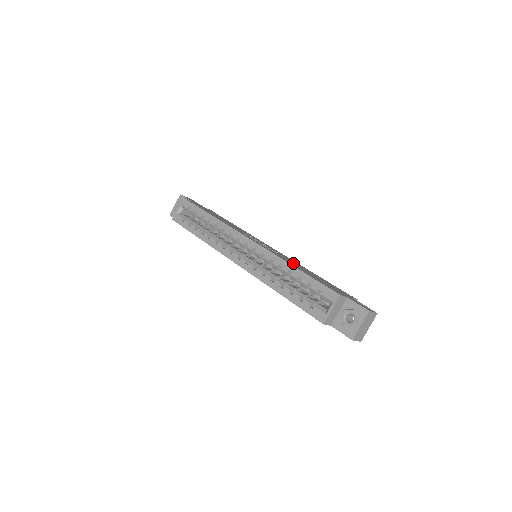
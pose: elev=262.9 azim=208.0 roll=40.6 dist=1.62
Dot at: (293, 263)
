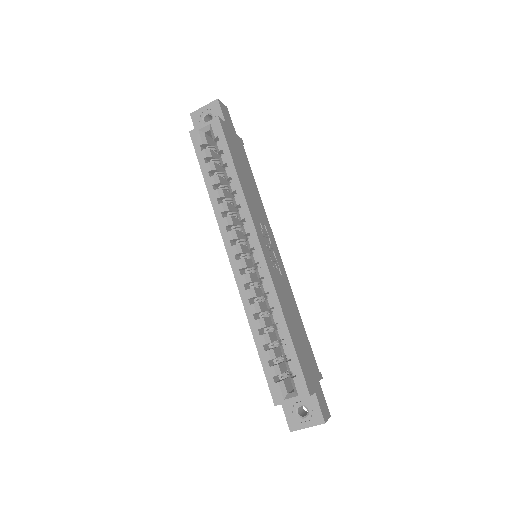
Dot at: (288, 305)
